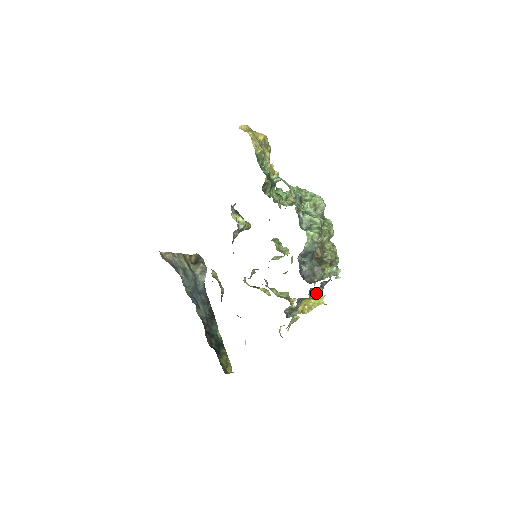
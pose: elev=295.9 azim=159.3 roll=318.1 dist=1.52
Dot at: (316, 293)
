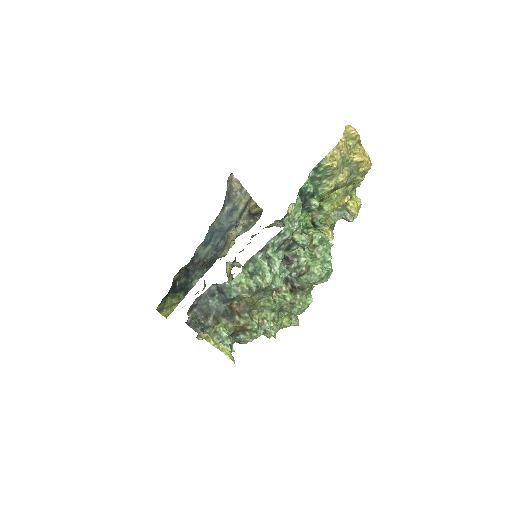
Dot at: occluded
